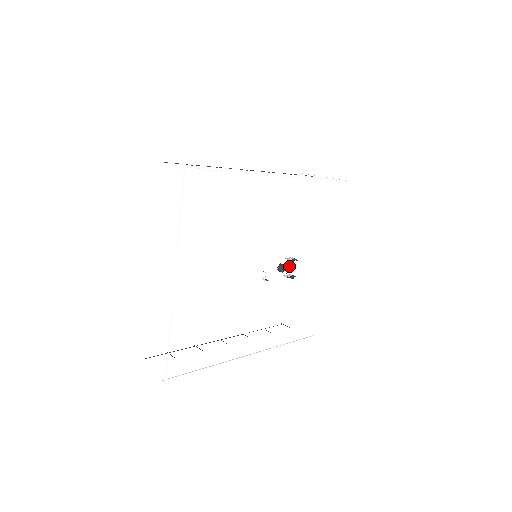
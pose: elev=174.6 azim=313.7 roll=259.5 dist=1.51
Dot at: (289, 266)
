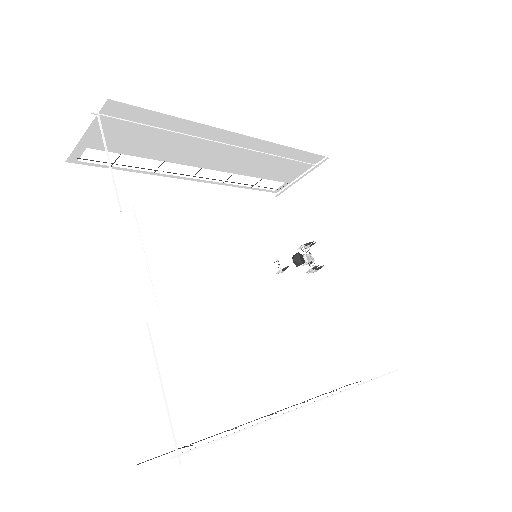
Dot at: (307, 256)
